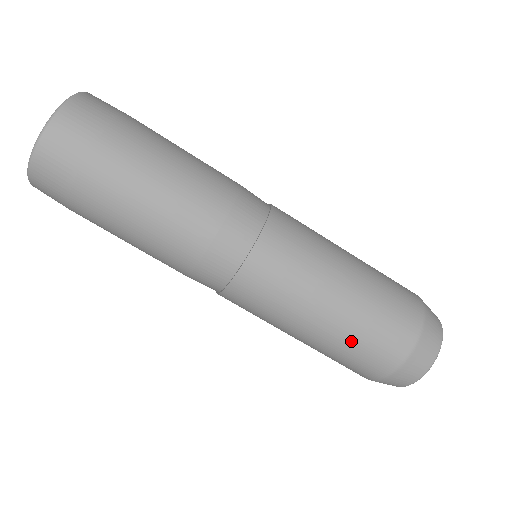
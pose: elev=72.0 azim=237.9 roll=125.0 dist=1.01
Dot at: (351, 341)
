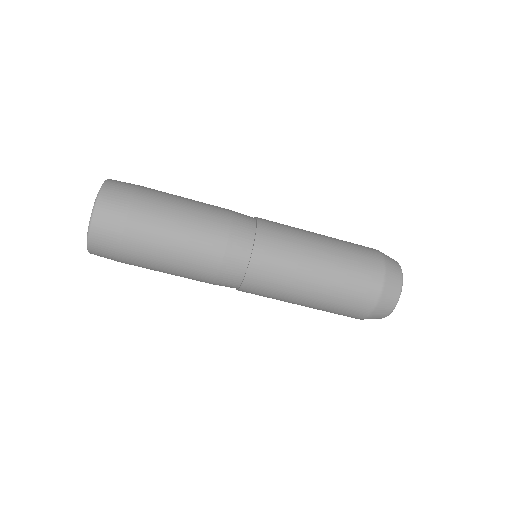
Dot at: (331, 307)
